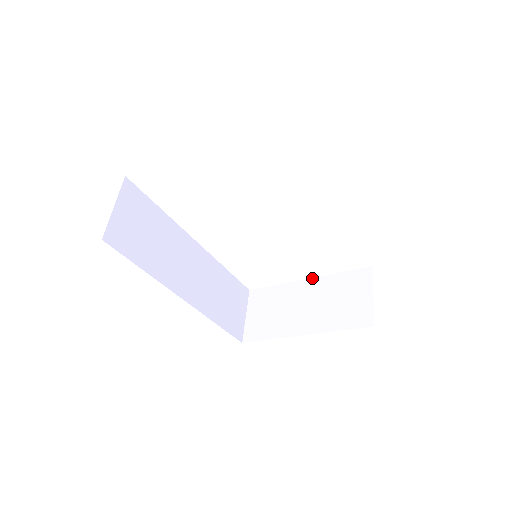
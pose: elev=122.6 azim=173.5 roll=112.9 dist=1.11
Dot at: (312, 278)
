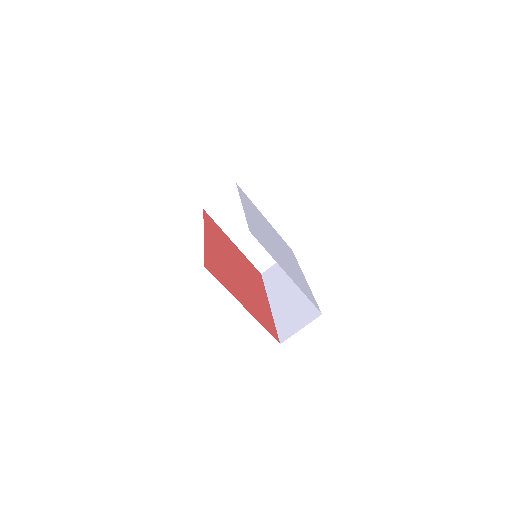
Dot at: occluded
